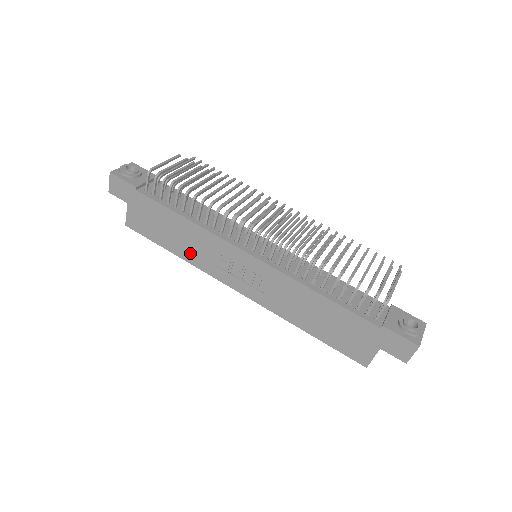
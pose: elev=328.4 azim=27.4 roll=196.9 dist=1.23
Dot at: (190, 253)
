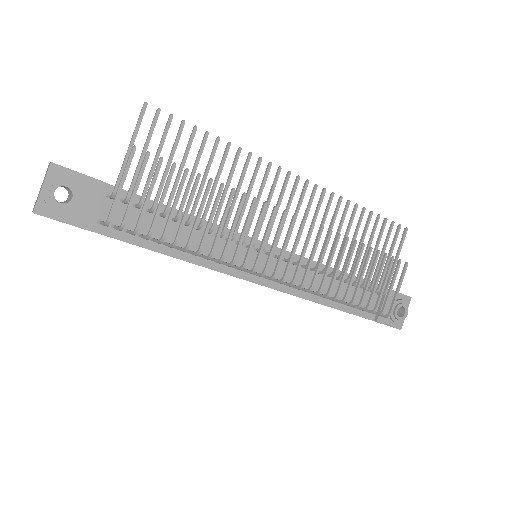
Dot at: occluded
